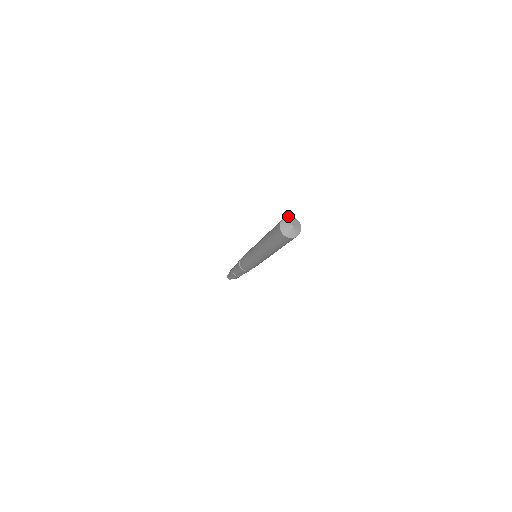
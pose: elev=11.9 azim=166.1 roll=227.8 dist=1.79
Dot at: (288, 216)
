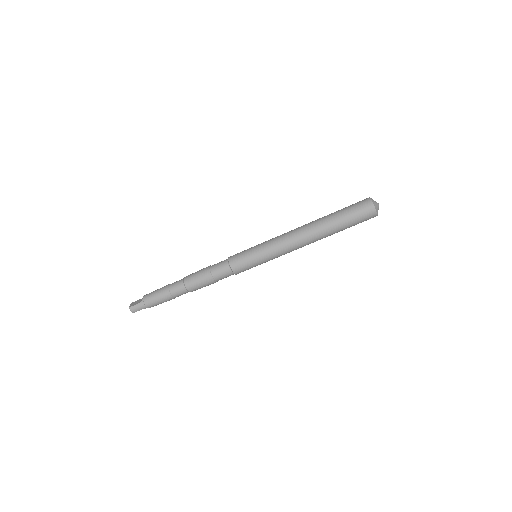
Dot at: occluded
